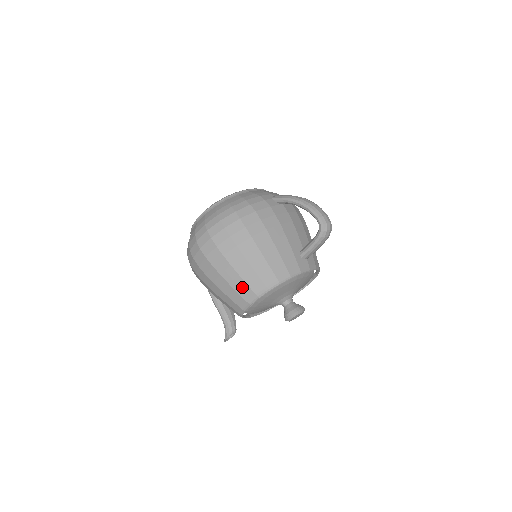
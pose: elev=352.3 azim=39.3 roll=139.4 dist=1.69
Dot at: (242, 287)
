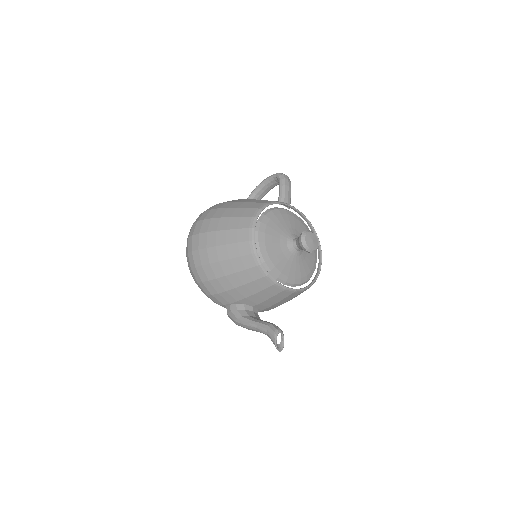
Dot at: (238, 222)
